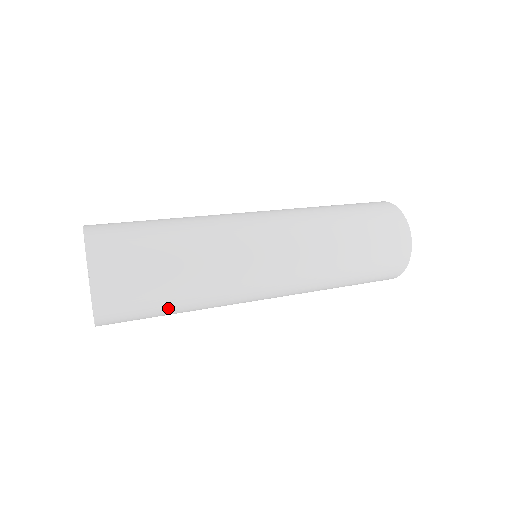
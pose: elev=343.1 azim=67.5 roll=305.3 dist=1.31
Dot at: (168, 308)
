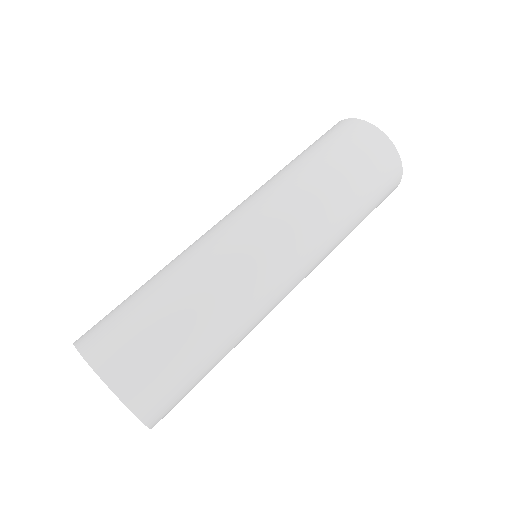
Dot at: occluded
